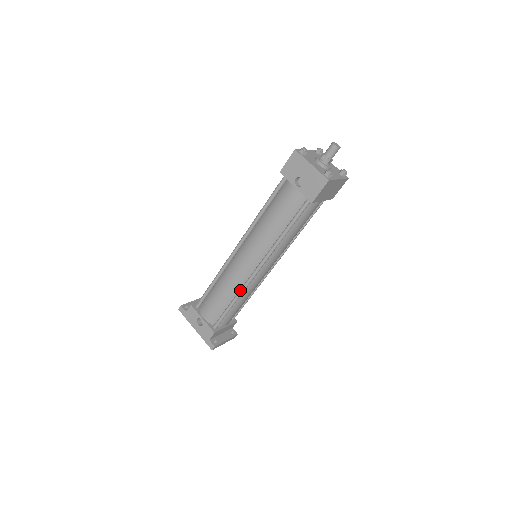
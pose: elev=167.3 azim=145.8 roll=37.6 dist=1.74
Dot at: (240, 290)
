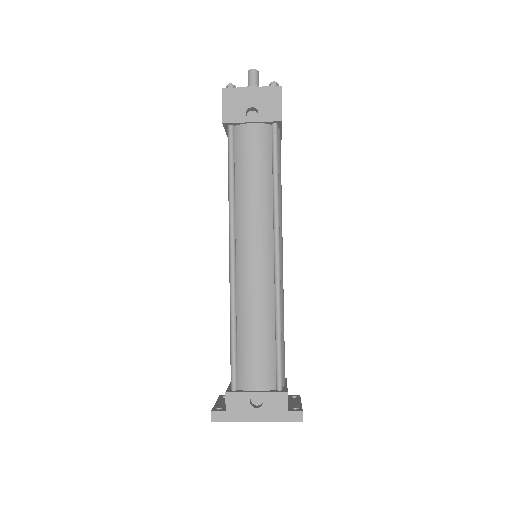
Dot at: (276, 299)
